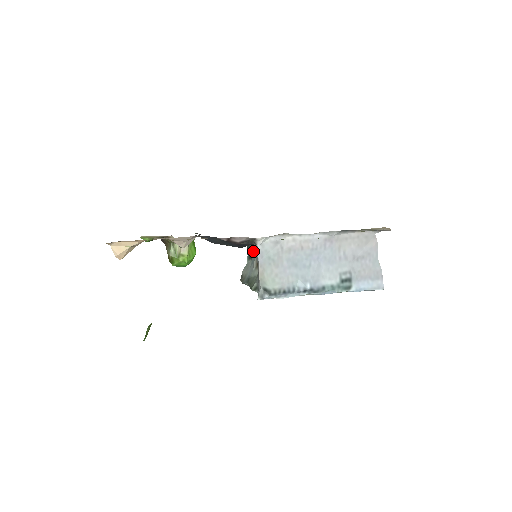
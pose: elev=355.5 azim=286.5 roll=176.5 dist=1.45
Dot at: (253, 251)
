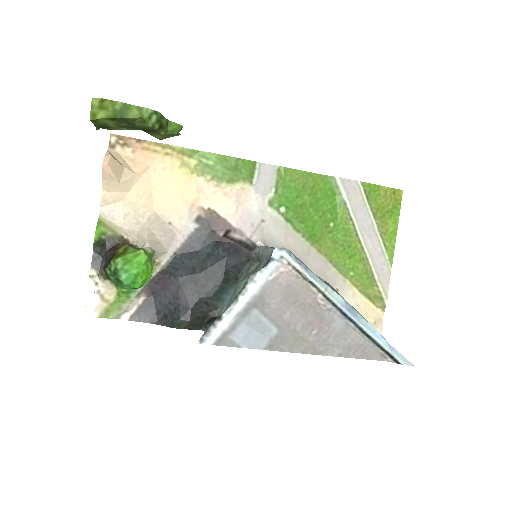
Dot at: occluded
